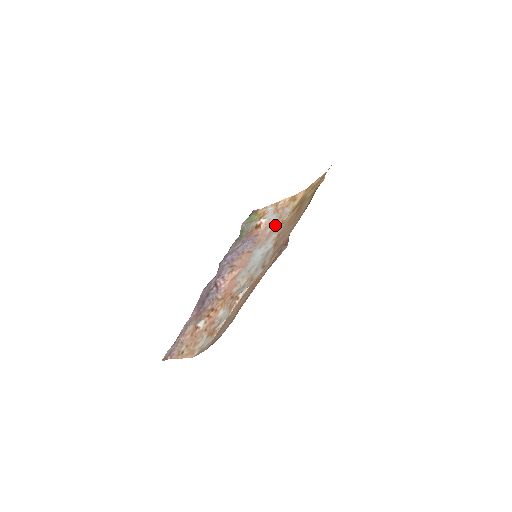
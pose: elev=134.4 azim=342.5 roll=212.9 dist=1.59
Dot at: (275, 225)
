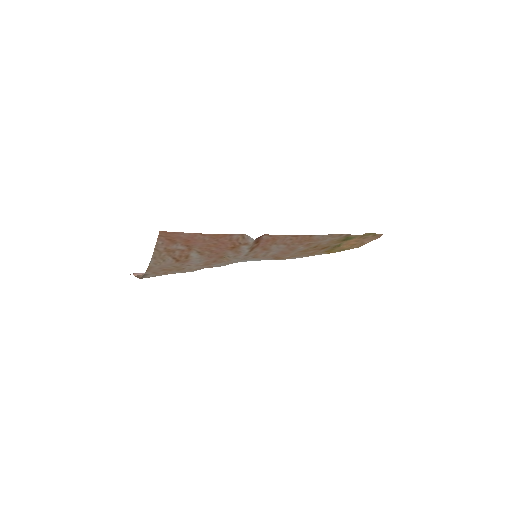
Dot at: occluded
